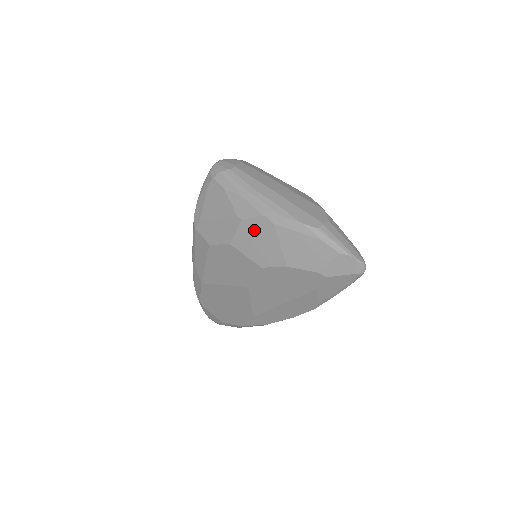
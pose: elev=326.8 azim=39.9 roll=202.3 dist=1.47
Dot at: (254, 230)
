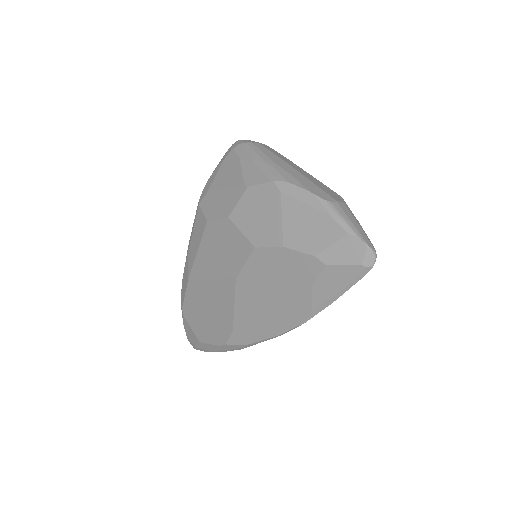
Dot at: (258, 199)
